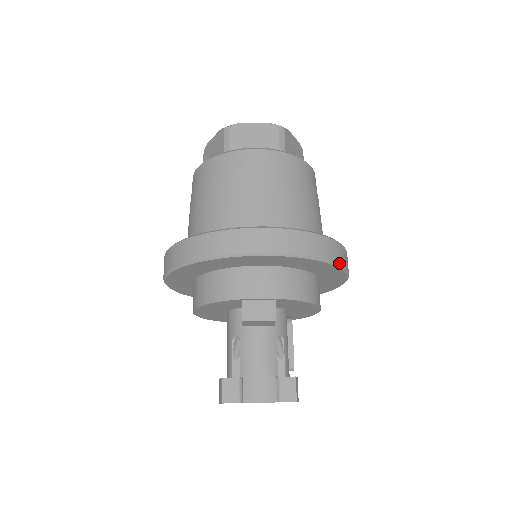
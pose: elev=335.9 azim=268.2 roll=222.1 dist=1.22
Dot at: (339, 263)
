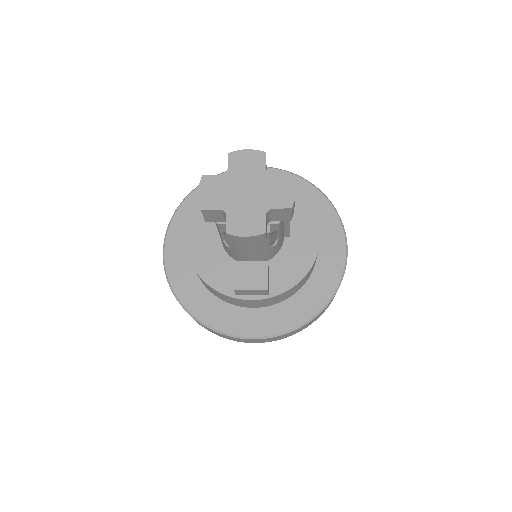
Dot at: (325, 196)
